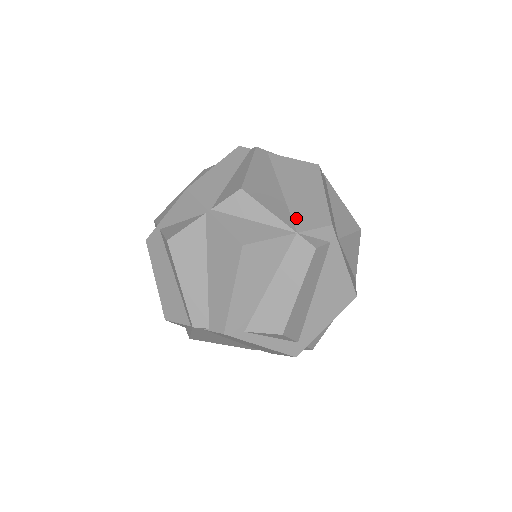
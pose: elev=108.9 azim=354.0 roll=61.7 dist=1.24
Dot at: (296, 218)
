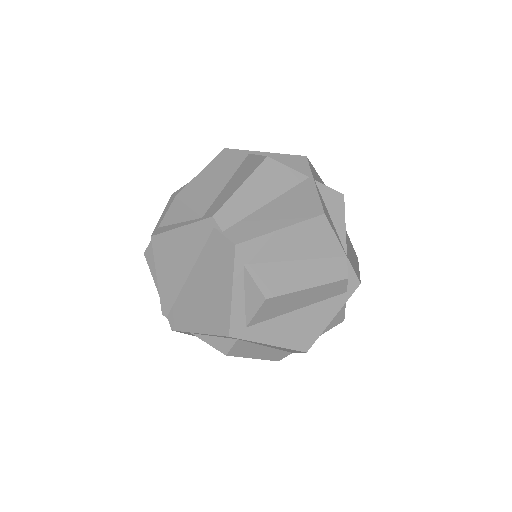
Dot at: (347, 252)
